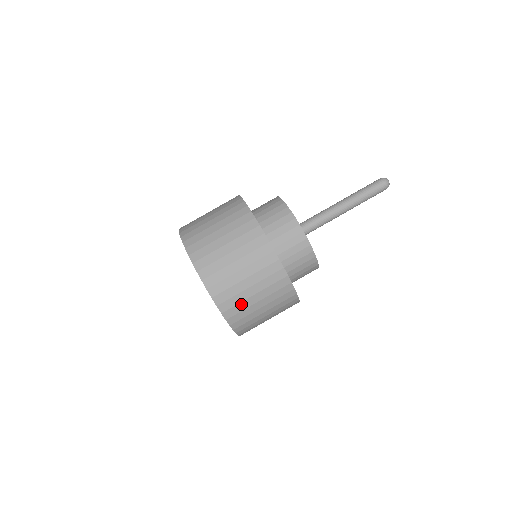
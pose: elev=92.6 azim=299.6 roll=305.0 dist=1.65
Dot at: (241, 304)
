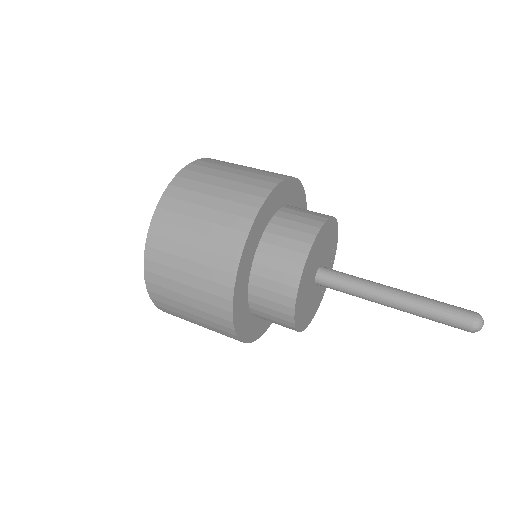
Dot at: (225, 164)
